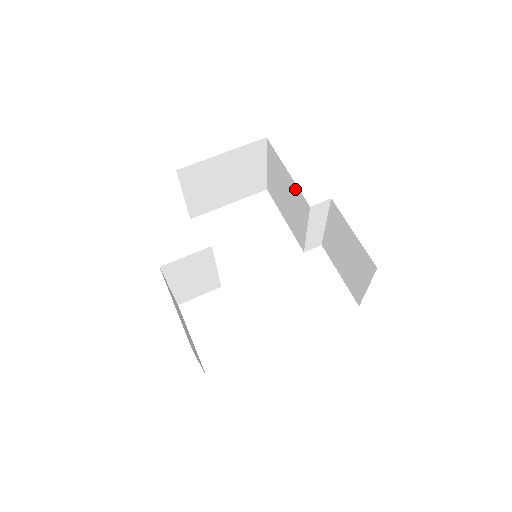
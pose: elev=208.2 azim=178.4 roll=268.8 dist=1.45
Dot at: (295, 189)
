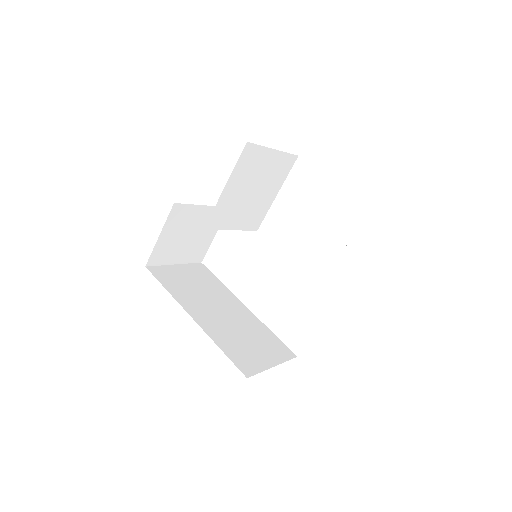
Dot at: occluded
